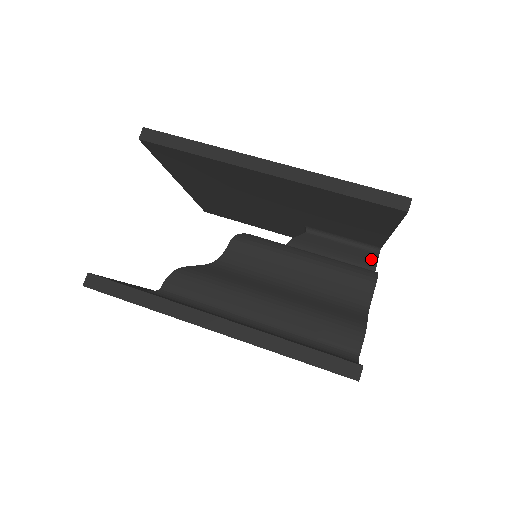
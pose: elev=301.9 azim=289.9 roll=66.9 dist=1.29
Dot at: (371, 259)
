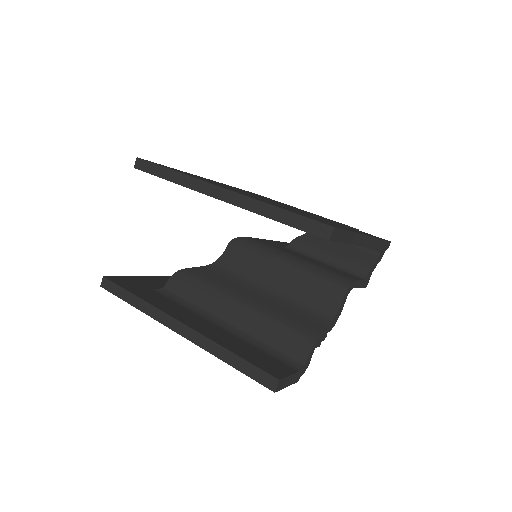
Dot at: (367, 261)
